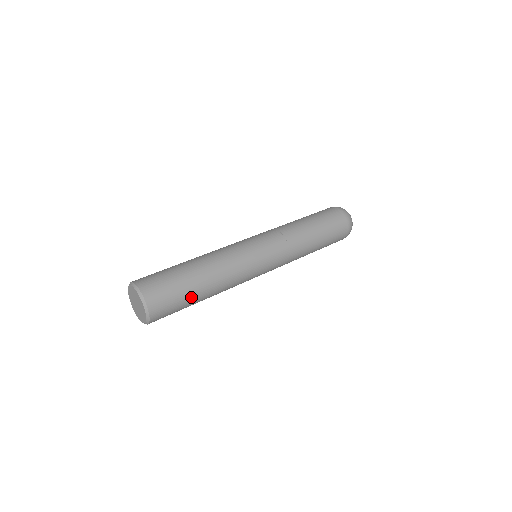
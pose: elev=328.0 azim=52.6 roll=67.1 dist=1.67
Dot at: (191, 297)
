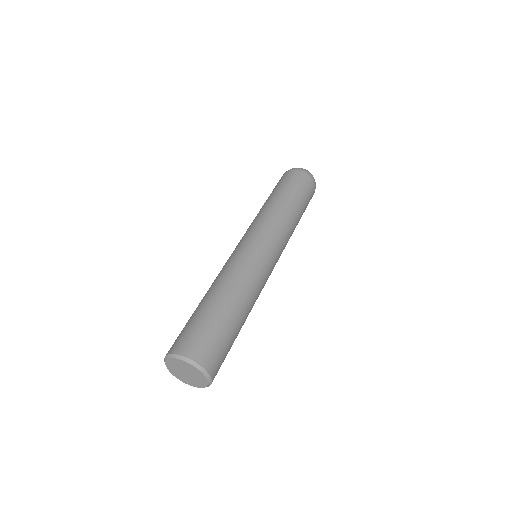
Dot at: (228, 325)
